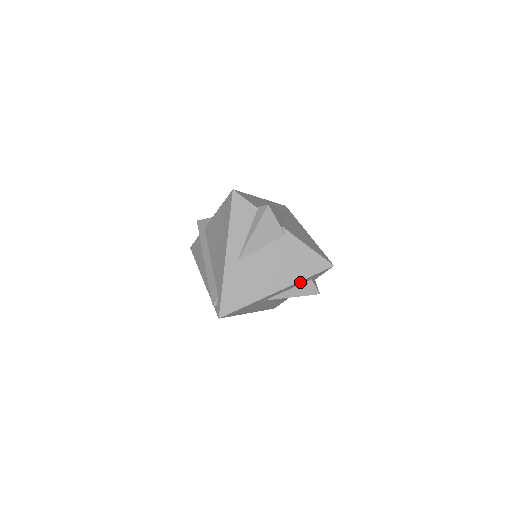
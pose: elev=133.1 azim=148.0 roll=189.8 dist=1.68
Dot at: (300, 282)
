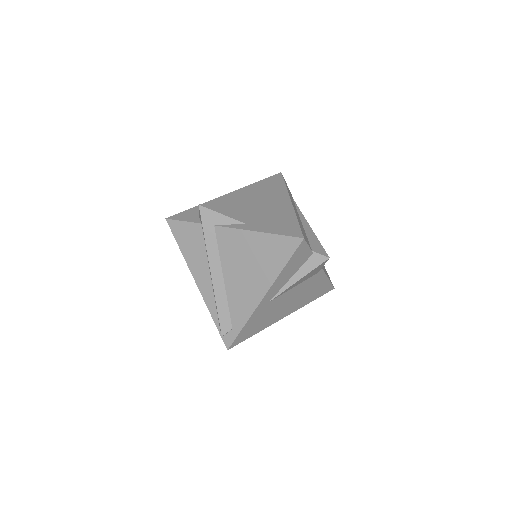
Dot at: occluded
